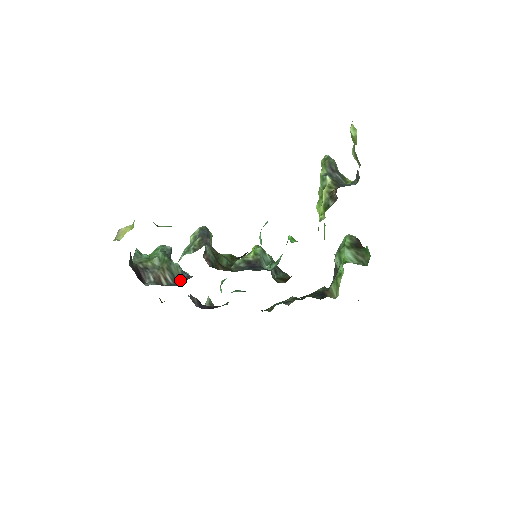
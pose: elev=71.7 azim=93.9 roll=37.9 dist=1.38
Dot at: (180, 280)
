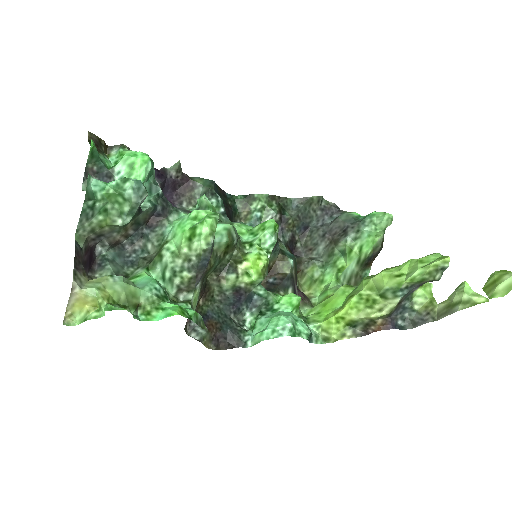
Dot at: (146, 221)
